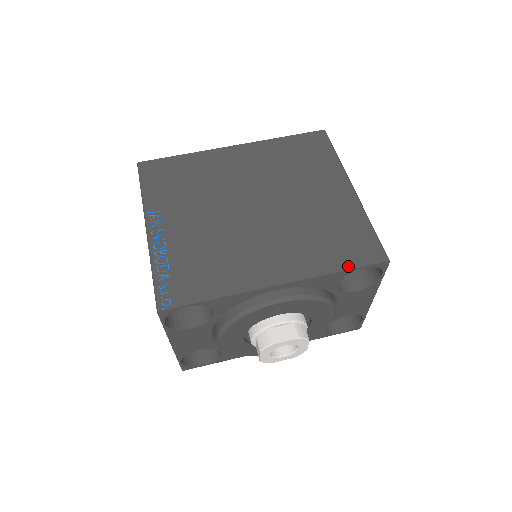
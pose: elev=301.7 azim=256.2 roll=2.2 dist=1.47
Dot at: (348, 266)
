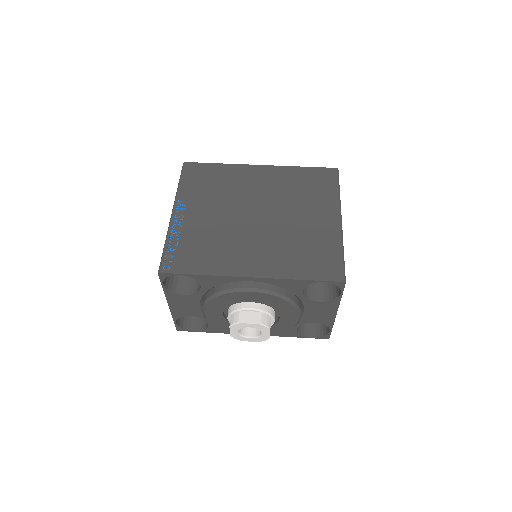
Dot at: (310, 277)
